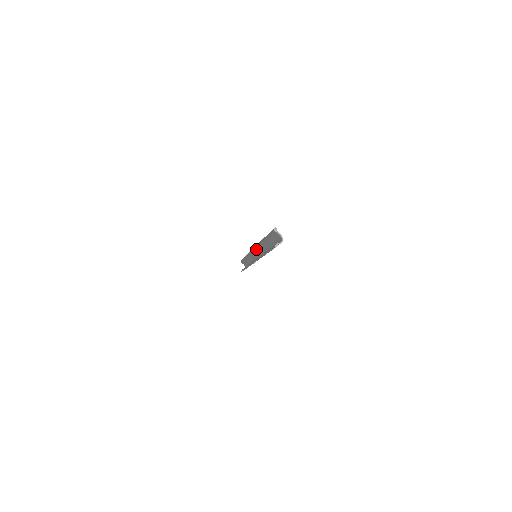
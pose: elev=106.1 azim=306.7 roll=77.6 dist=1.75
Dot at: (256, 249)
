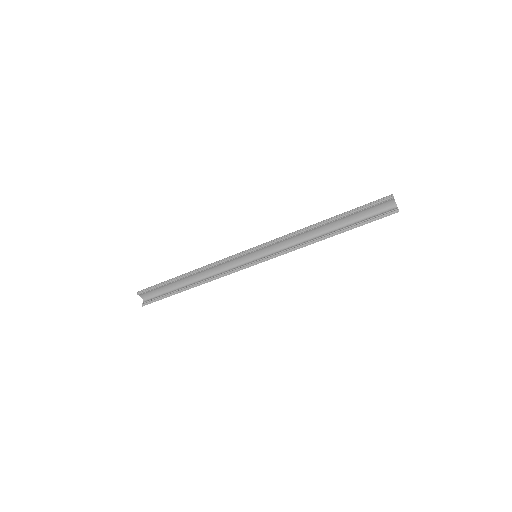
Dot at: (273, 244)
